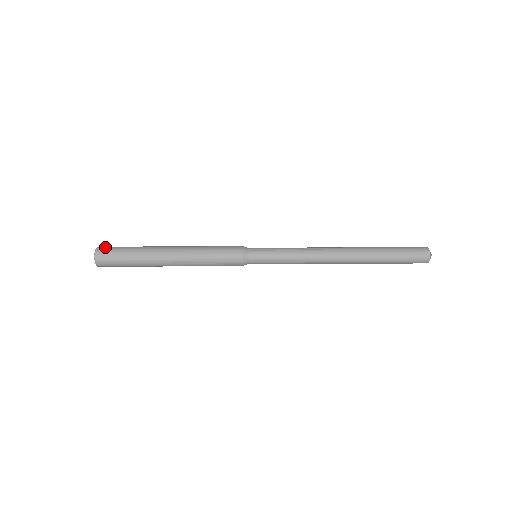
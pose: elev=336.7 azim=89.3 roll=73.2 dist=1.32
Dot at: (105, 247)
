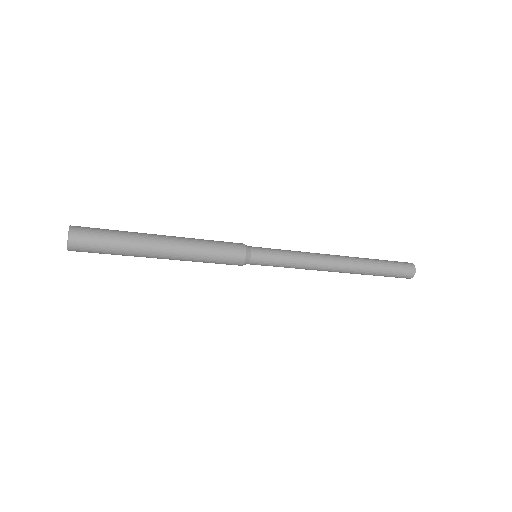
Dot at: occluded
